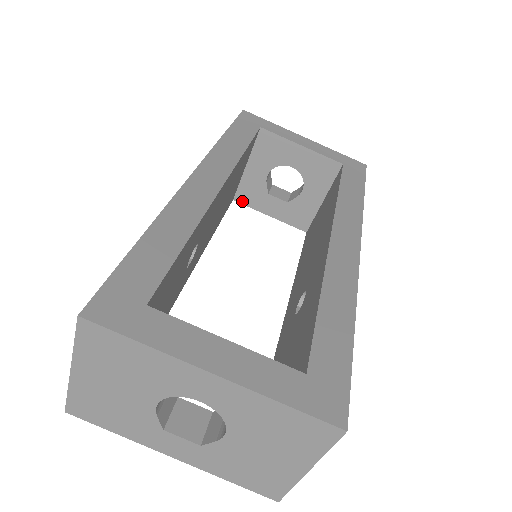
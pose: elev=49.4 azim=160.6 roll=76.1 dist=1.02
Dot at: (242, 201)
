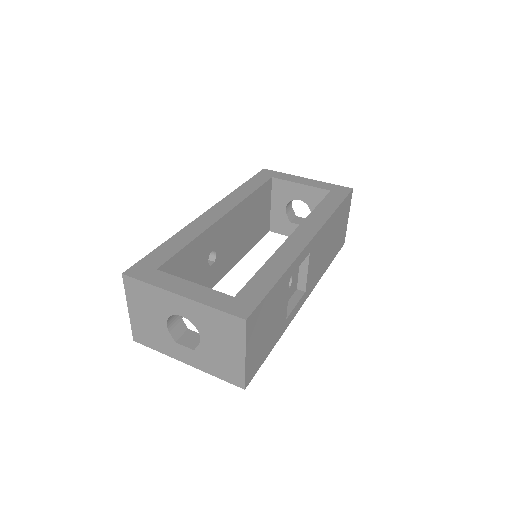
Dot at: (275, 231)
